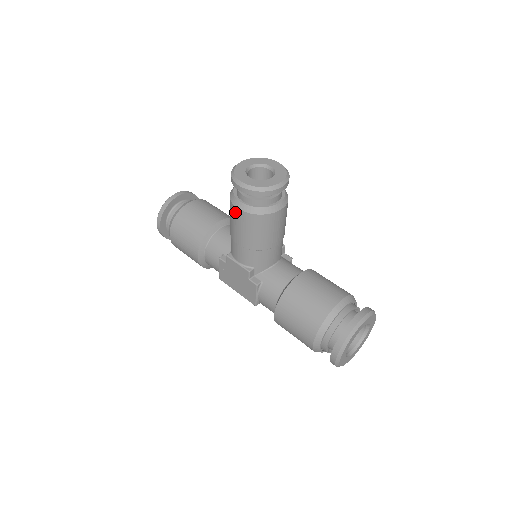
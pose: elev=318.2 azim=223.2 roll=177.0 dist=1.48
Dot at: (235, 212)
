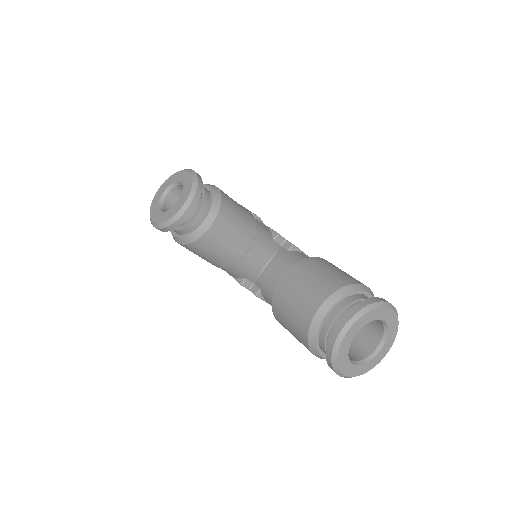
Dot at: occluded
